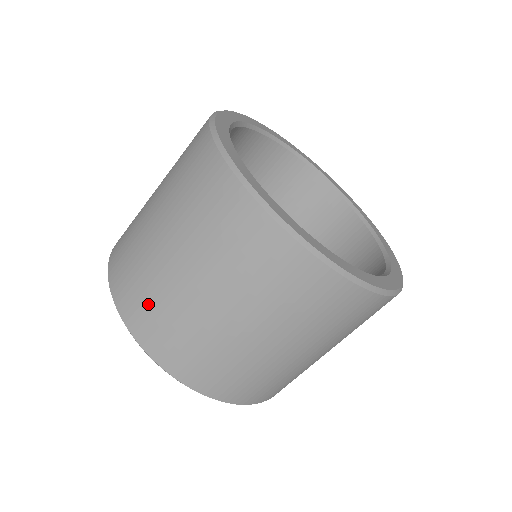
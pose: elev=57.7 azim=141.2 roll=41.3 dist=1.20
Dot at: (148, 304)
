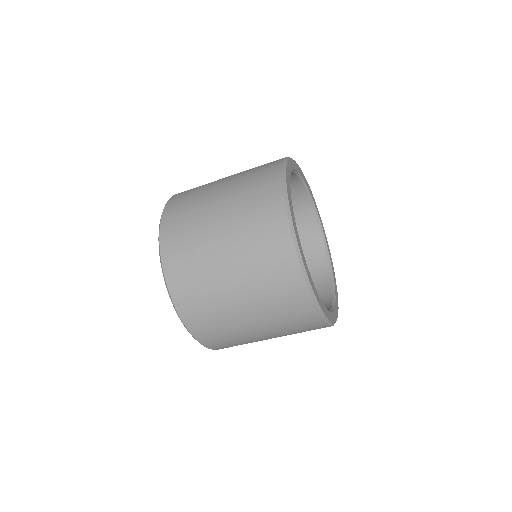
Dot at: (194, 287)
